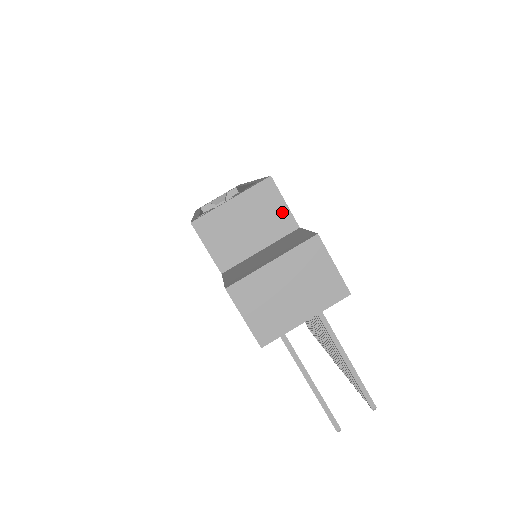
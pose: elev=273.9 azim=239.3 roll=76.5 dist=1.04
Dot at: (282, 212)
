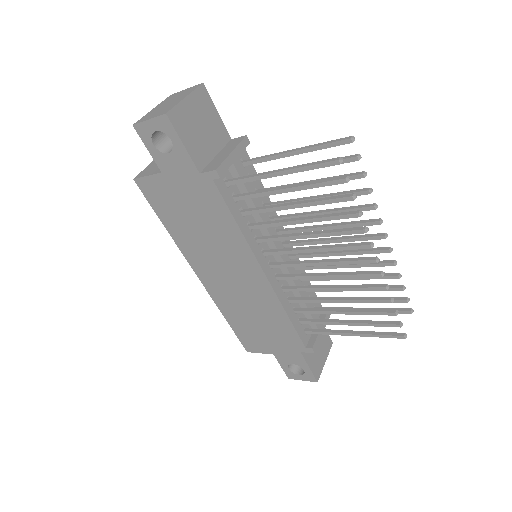
Dot at: occluded
